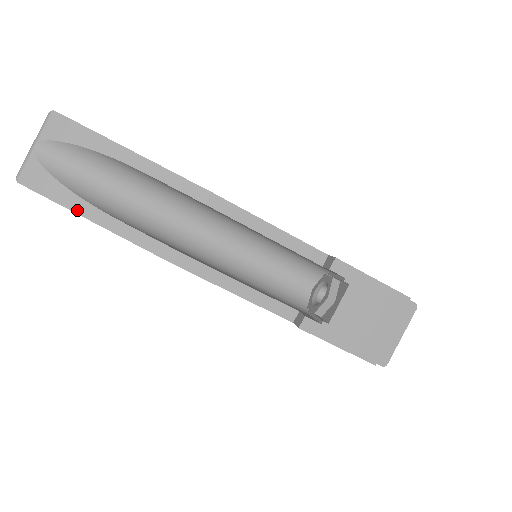
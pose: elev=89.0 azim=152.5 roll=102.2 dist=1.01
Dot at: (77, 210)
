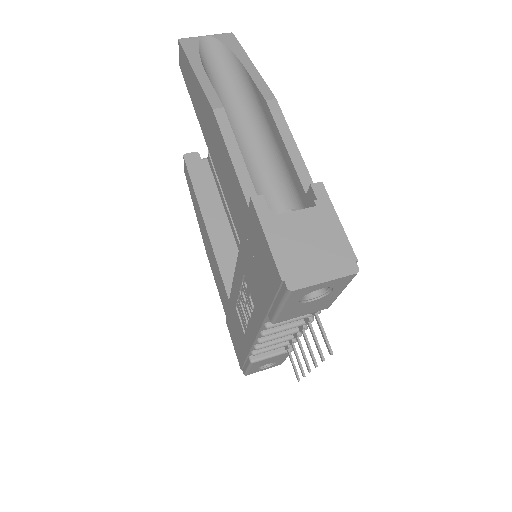
Dot at: (192, 62)
